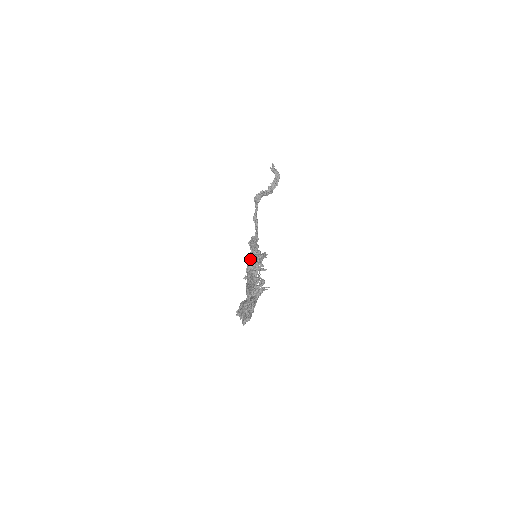
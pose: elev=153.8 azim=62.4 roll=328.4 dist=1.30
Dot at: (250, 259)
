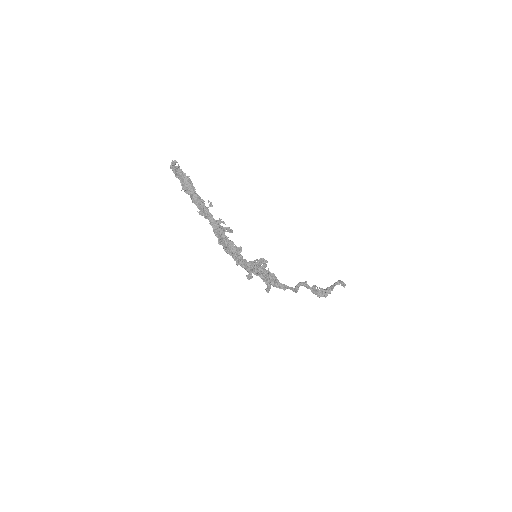
Dot at: occluded
